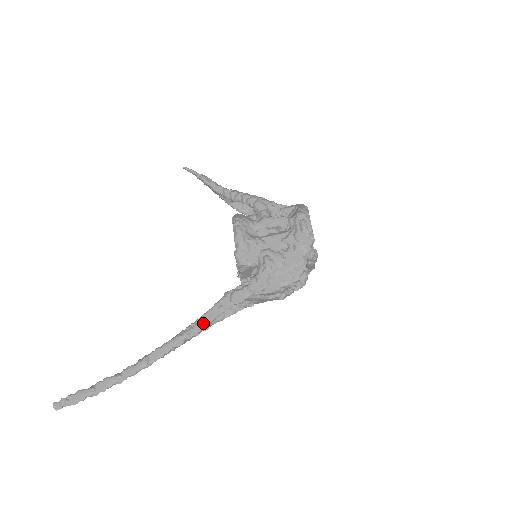
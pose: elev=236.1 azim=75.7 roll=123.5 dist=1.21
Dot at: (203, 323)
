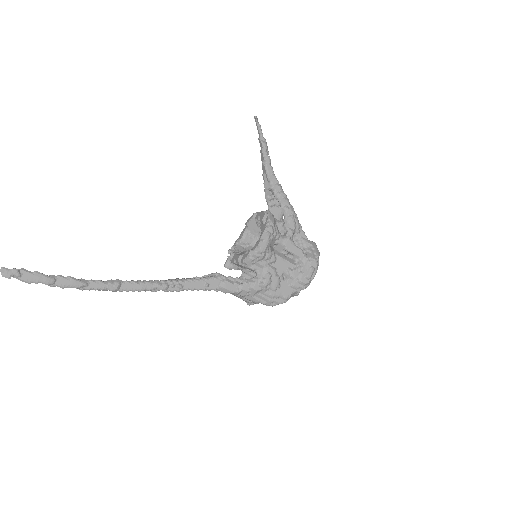
Dot at: (185, 287)
